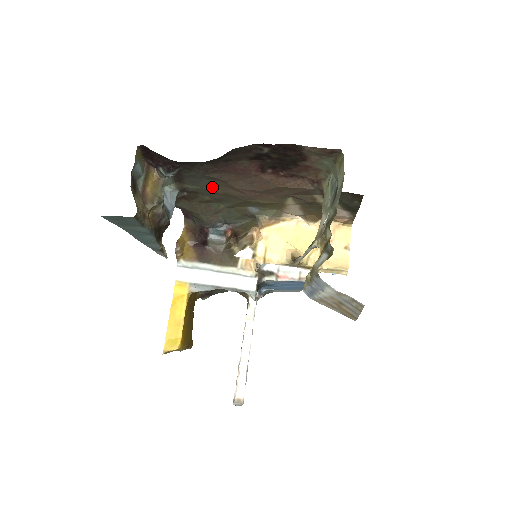
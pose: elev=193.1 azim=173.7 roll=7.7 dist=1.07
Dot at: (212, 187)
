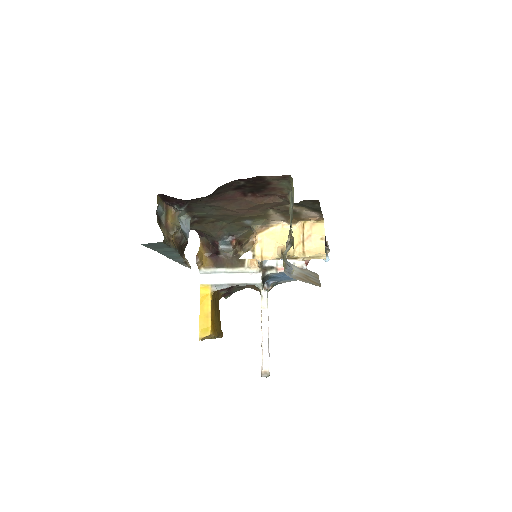
Dot at: (214, 211)
